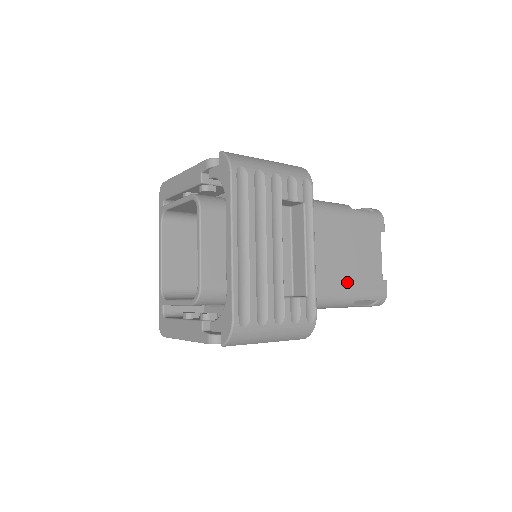
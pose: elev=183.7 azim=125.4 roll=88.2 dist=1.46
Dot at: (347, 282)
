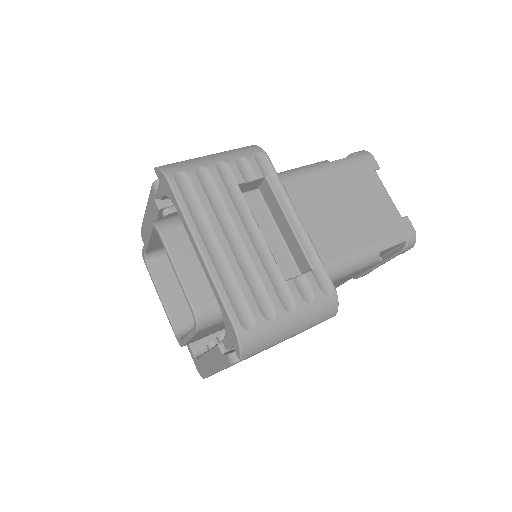
Dot at: (359, 237)
